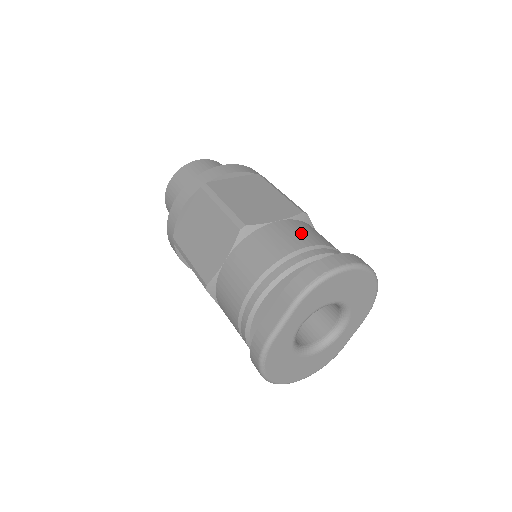
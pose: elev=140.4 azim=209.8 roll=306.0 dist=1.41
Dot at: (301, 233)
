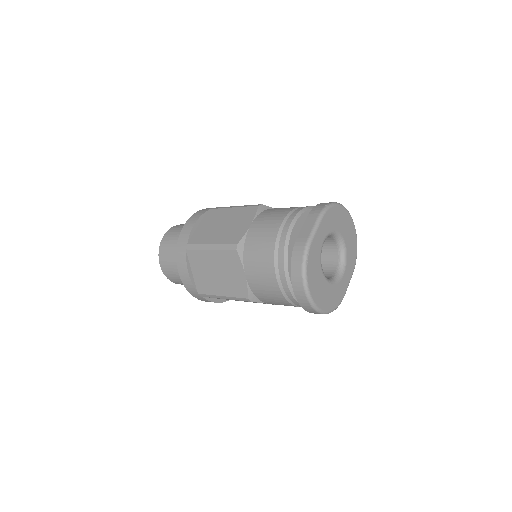
Dot at: occluded
